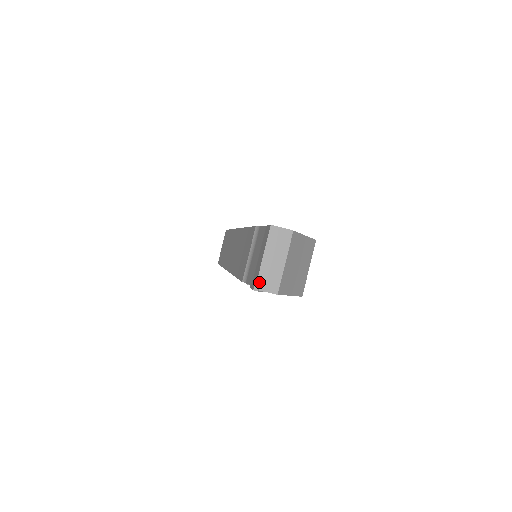
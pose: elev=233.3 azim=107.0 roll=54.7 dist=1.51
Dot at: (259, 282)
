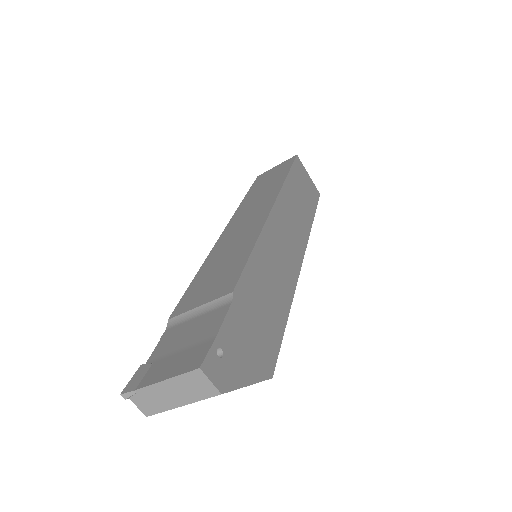
Dot at: (135, 393)
